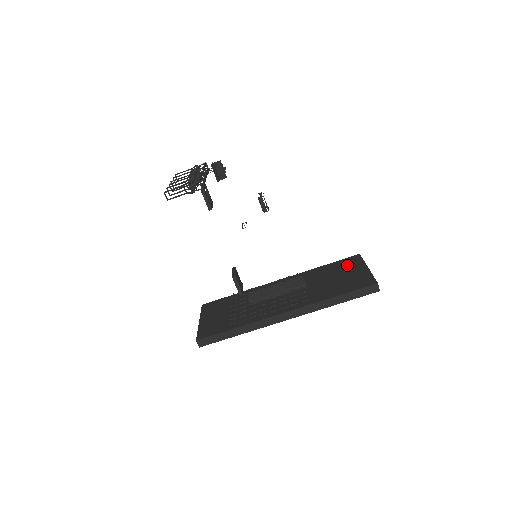
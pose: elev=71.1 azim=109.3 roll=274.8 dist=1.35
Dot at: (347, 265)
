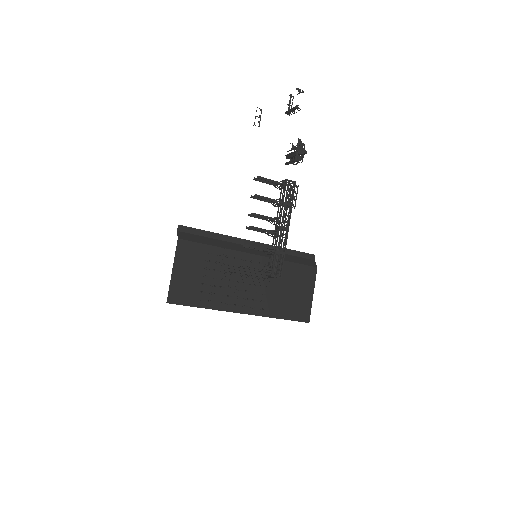
Dot at: (304, 279)
